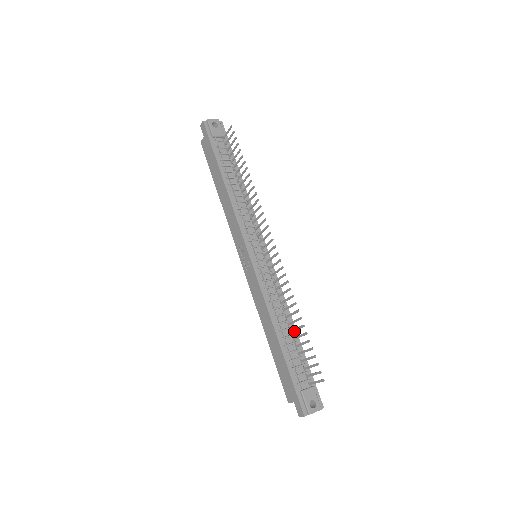
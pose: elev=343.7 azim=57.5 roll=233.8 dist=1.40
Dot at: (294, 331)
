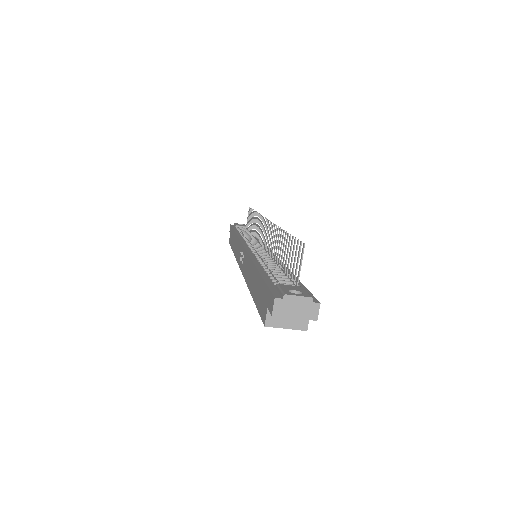
Dot at: occluded
